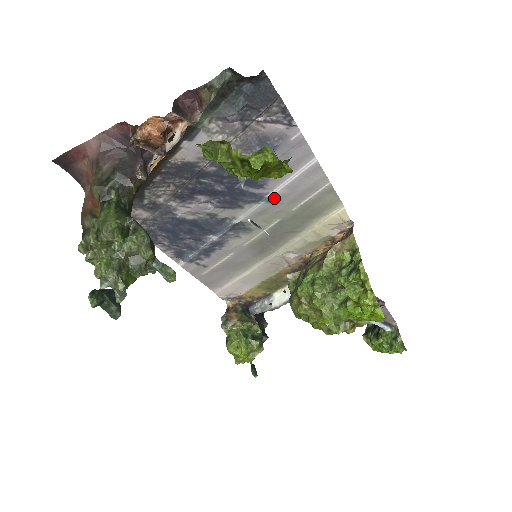
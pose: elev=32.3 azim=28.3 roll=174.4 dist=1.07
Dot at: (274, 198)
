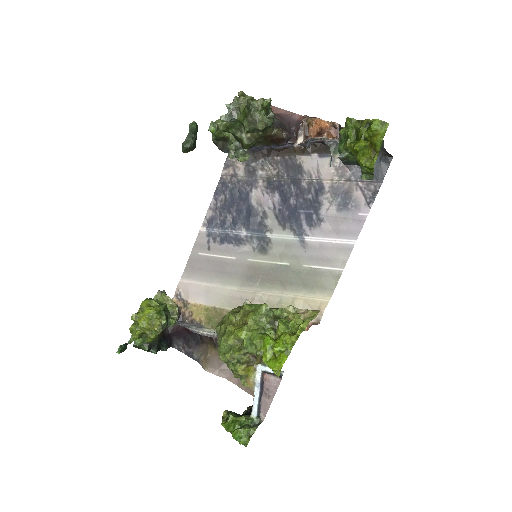
Dot at: (306, 243)
